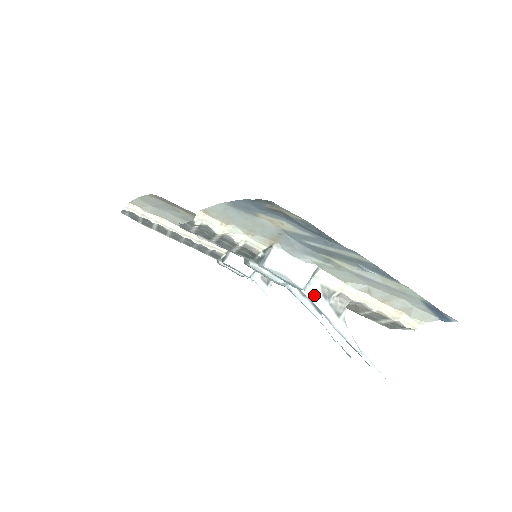
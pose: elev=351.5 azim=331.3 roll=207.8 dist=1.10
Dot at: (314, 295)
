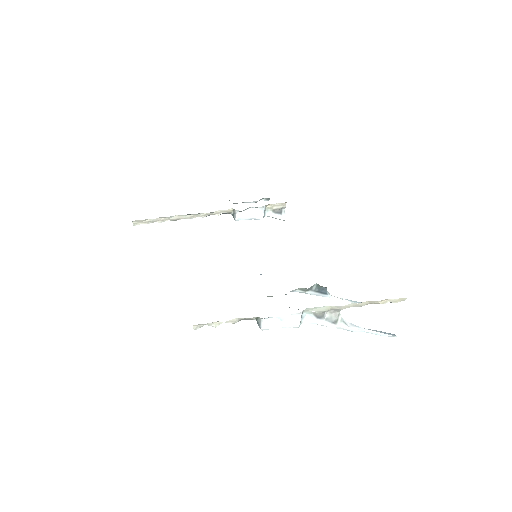
Dot at: (310, 321)
